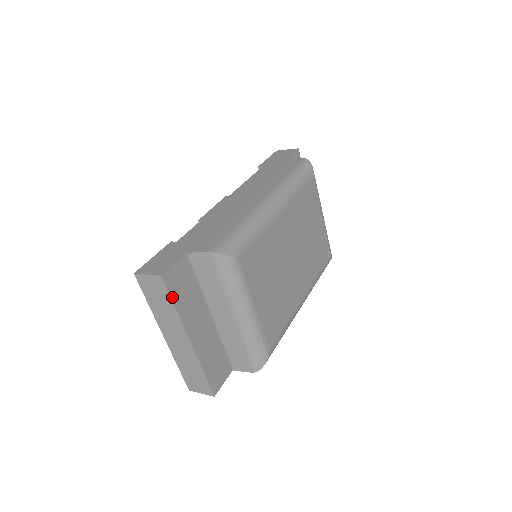
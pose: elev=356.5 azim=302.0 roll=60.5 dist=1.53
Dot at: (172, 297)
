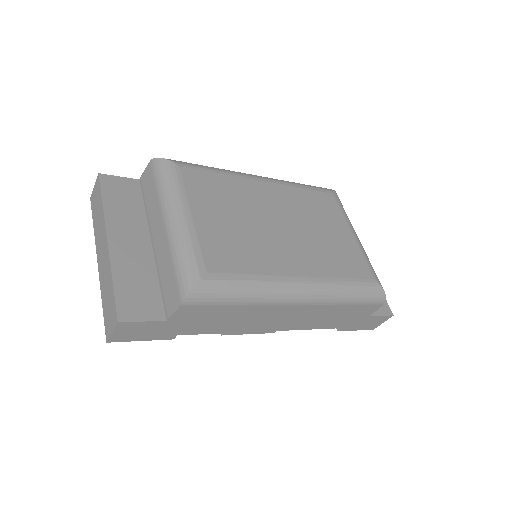
Dot at: (103, 194)
